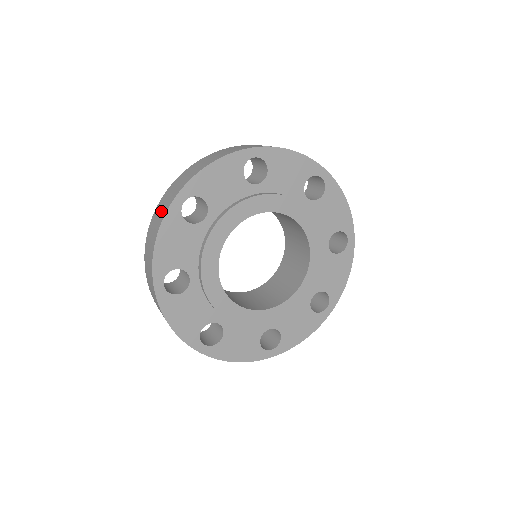
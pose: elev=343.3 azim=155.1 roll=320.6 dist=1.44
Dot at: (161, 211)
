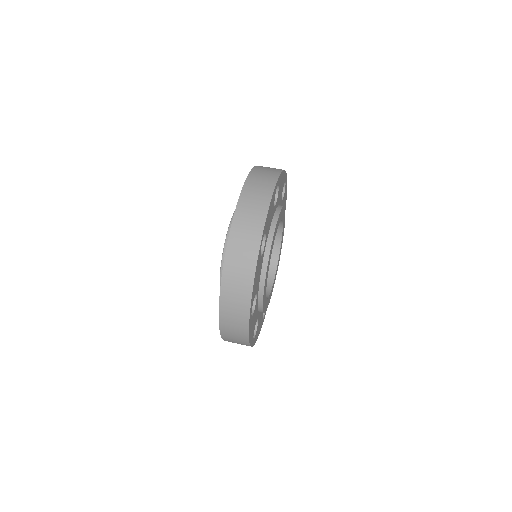
Dot at: (245, 256)
